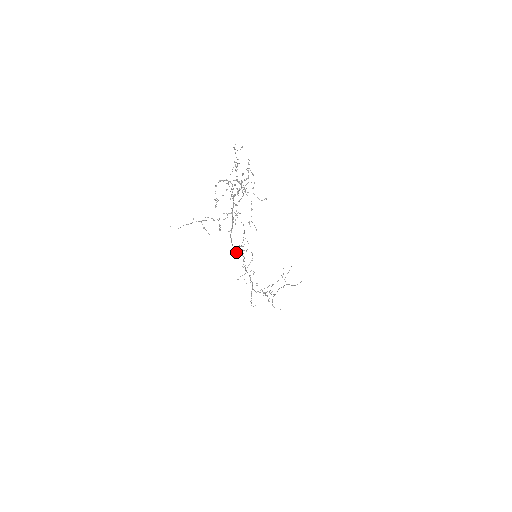
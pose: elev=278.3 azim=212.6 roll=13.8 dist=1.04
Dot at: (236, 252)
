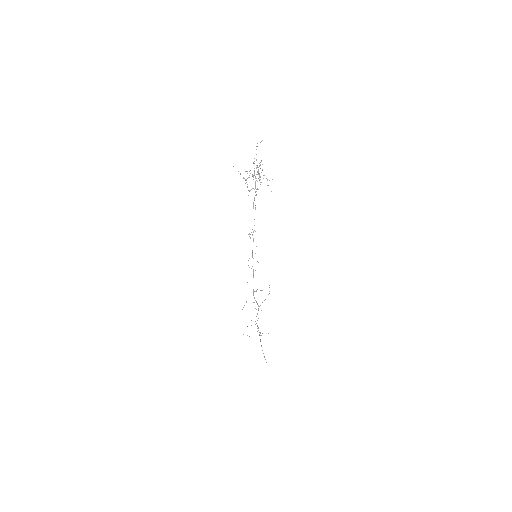
Dot at: occluded
